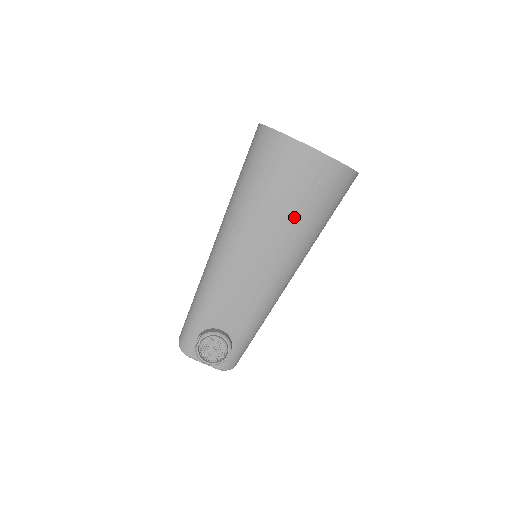
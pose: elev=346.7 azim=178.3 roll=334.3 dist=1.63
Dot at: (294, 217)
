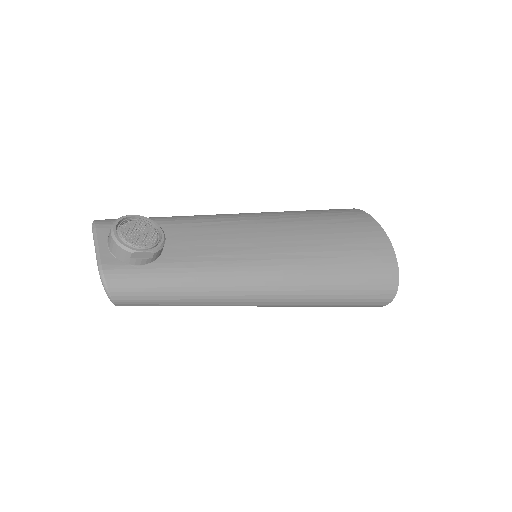
Dot at: (331, 246)
